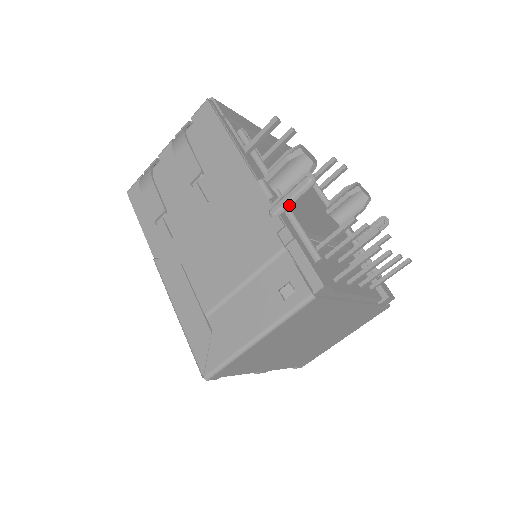
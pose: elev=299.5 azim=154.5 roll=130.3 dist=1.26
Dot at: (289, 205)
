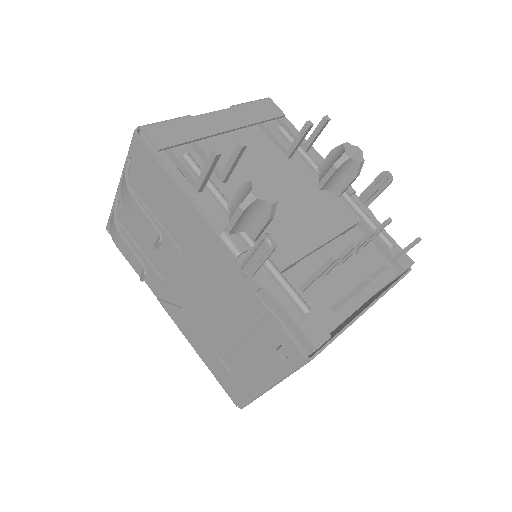
Dot at: (257, 268)
